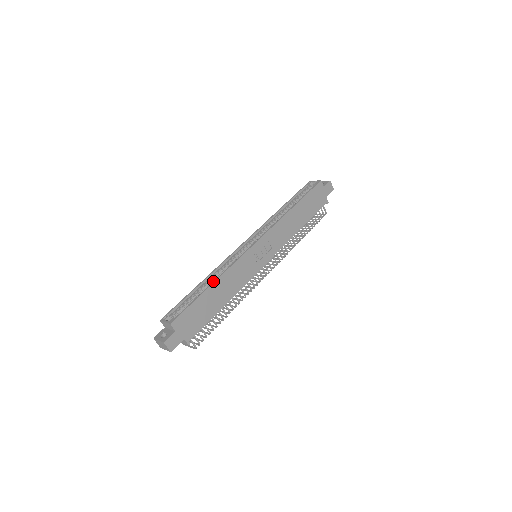
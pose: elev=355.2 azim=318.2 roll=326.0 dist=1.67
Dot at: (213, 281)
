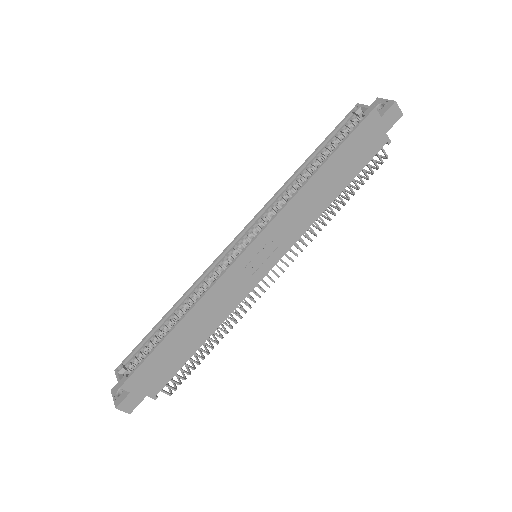
Dot at: (179, 319)
